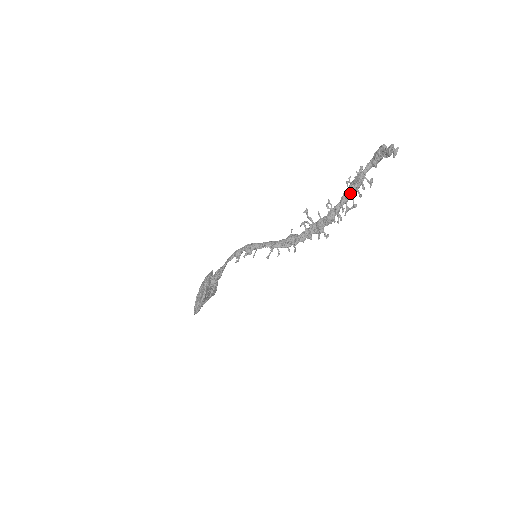
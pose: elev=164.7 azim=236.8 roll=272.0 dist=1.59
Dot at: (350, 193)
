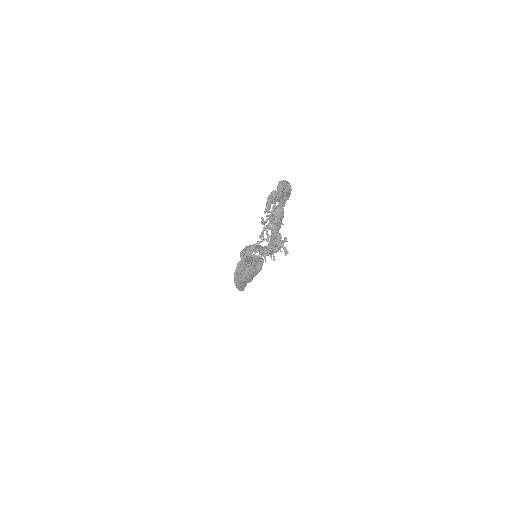
Dot at: (274, 225)
